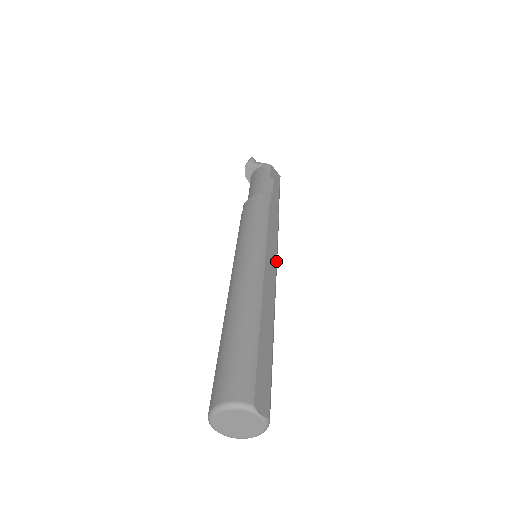
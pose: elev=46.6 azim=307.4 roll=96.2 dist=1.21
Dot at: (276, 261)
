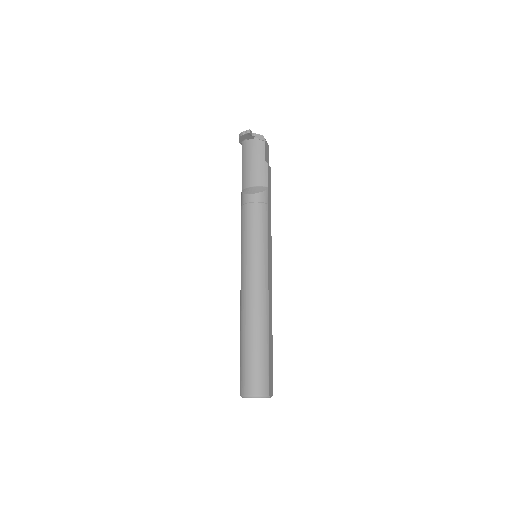
Dot at: occluded
